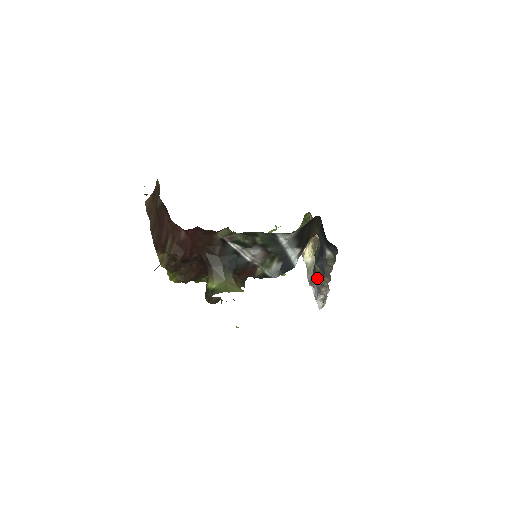
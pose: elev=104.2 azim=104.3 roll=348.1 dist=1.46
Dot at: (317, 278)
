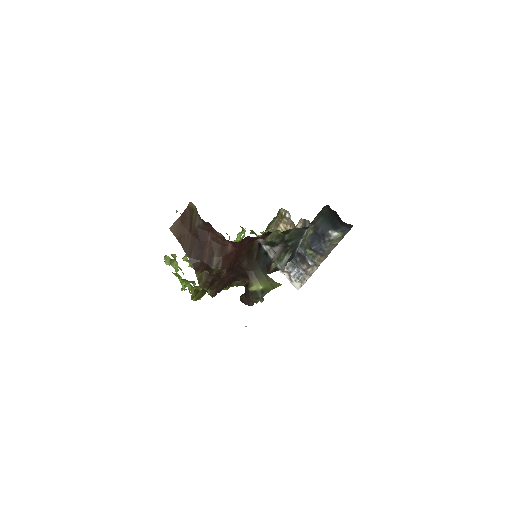
Dot at: (302, 262)
